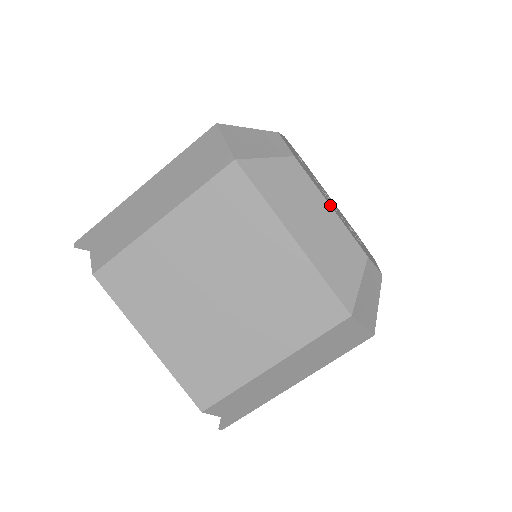
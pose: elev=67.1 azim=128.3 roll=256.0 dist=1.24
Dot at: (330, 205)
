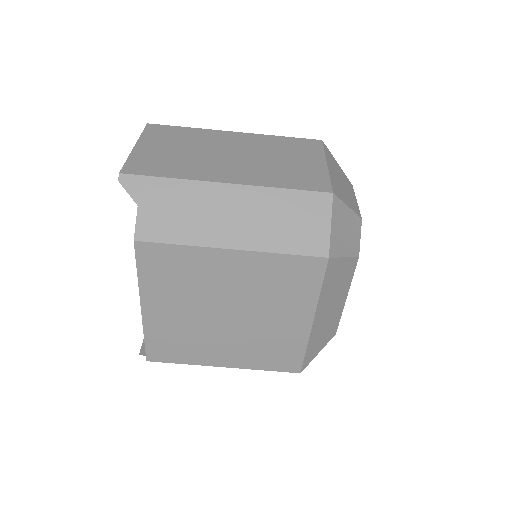
Dot at: occluded
